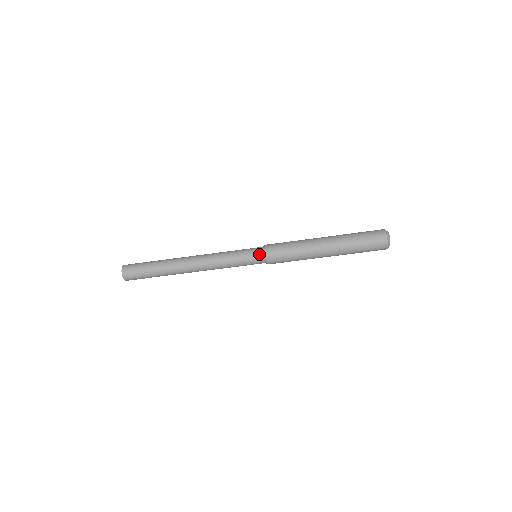
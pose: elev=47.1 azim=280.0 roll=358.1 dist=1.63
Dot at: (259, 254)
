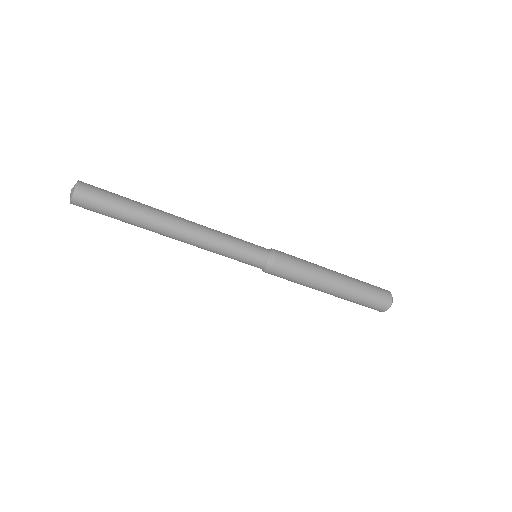
Dot at: (266, 252)
